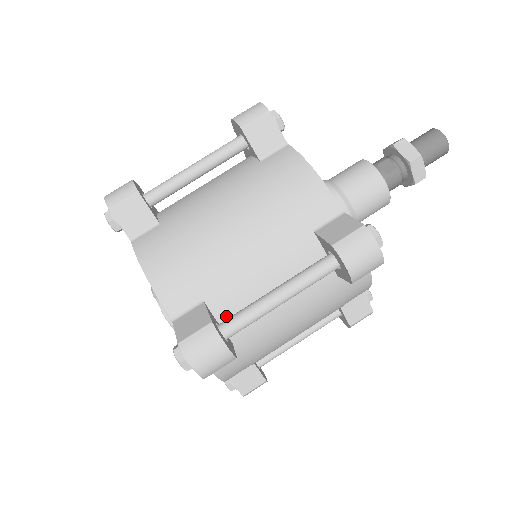
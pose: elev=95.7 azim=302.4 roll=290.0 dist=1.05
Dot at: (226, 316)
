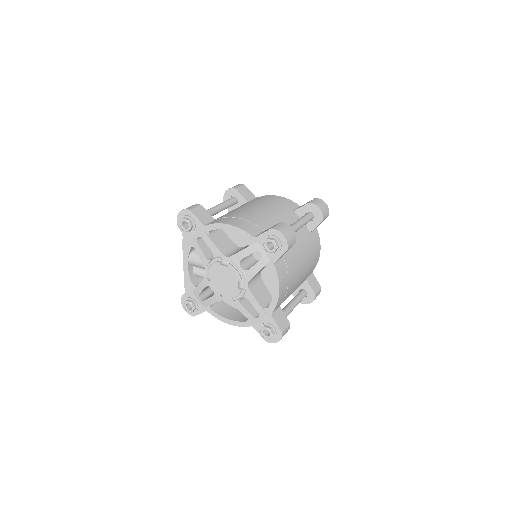
Dot at: occluded
